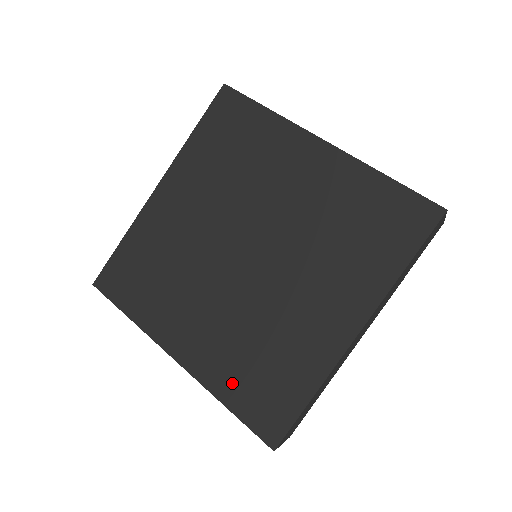
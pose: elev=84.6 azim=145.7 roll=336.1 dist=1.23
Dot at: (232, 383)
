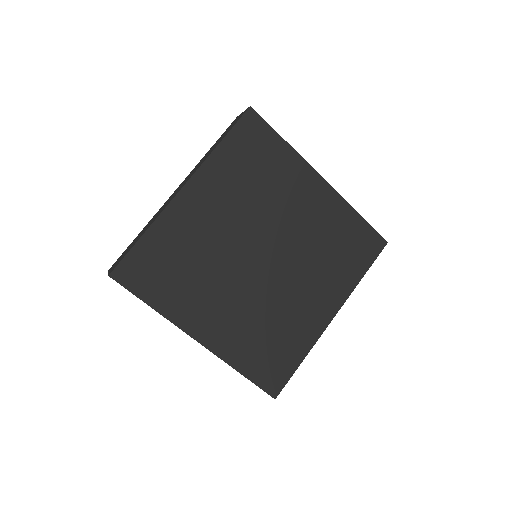
Dot at: (247, 357)
